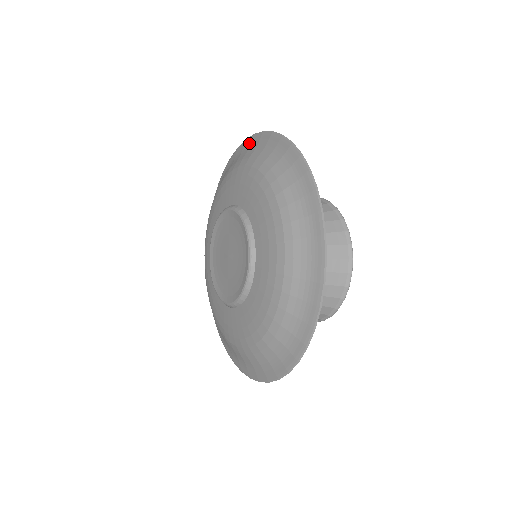
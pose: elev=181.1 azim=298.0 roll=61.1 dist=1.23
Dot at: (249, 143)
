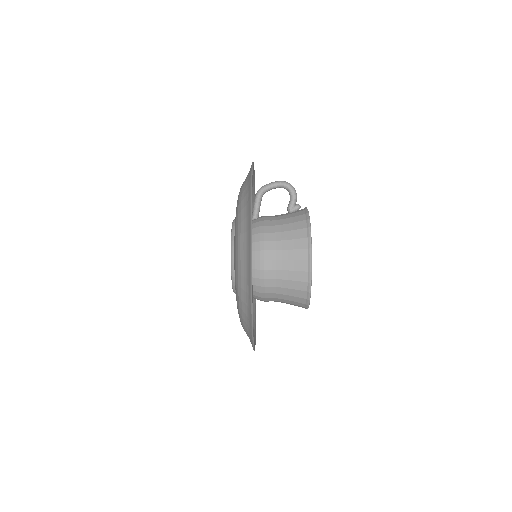
Dot at: occluded
